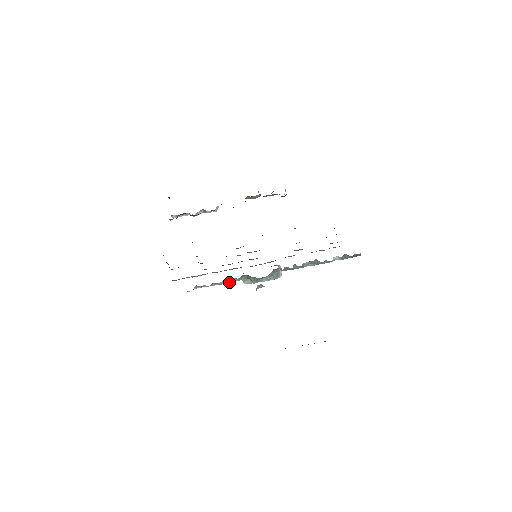
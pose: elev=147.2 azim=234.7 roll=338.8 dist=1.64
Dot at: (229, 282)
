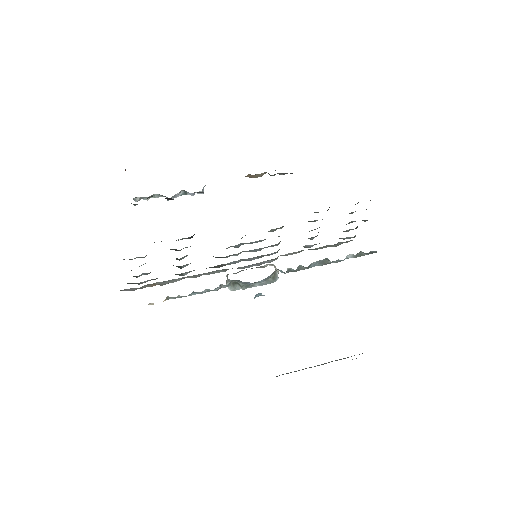
Dot at: (214, 290)
